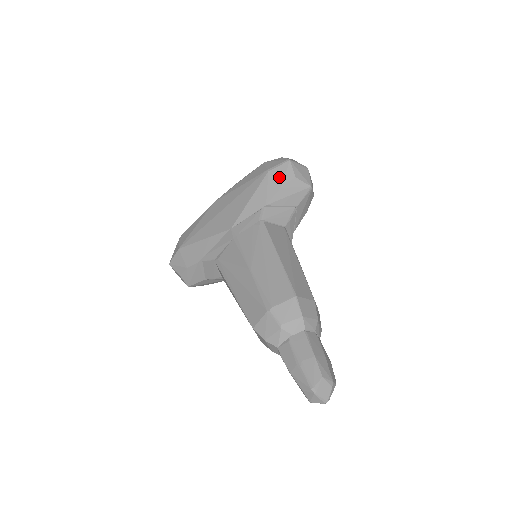
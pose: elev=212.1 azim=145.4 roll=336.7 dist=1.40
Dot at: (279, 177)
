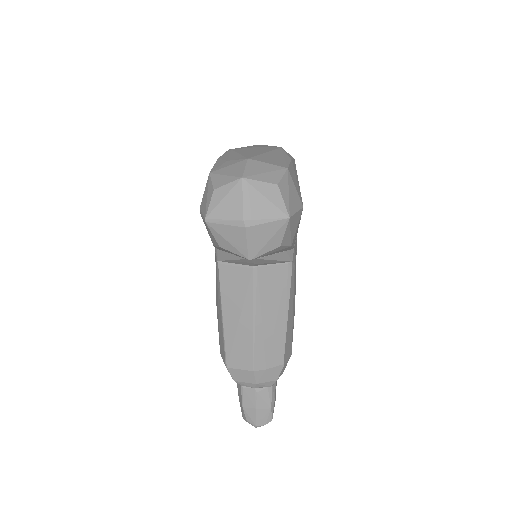
Dot at: (208, 232)
